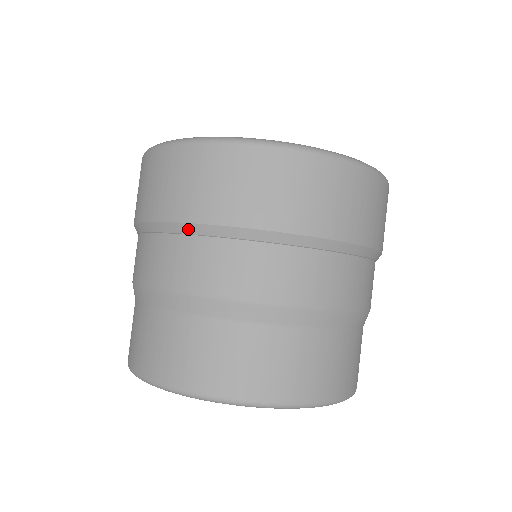
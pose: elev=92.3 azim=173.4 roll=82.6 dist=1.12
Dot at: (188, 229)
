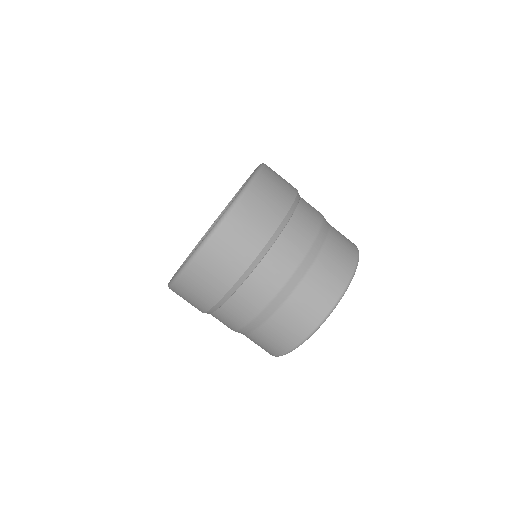
Dot at: (210, 312)
